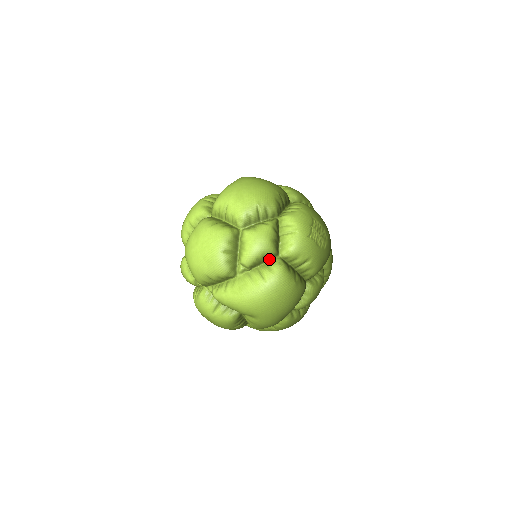
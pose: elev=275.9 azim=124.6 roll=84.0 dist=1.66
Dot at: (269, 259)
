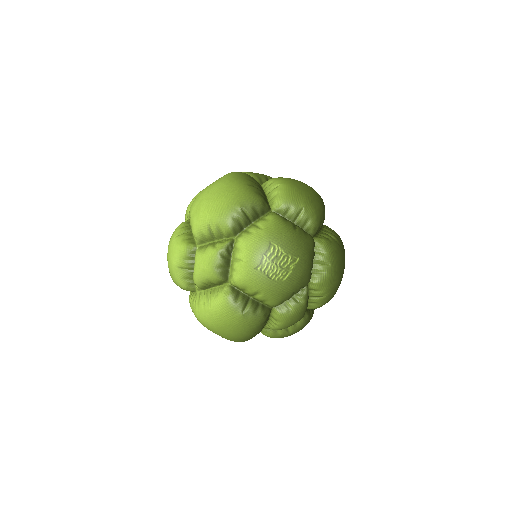
Dot at: (218, 284)
